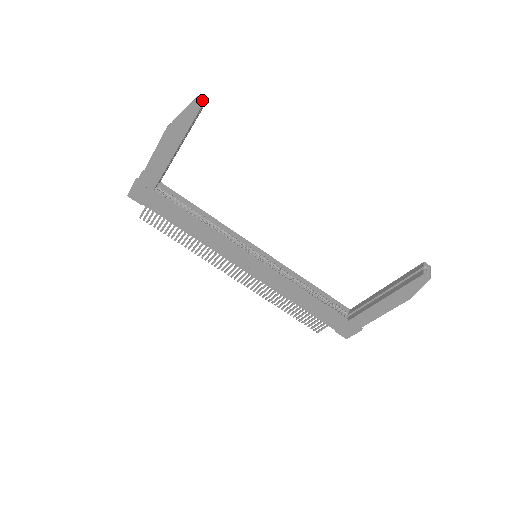
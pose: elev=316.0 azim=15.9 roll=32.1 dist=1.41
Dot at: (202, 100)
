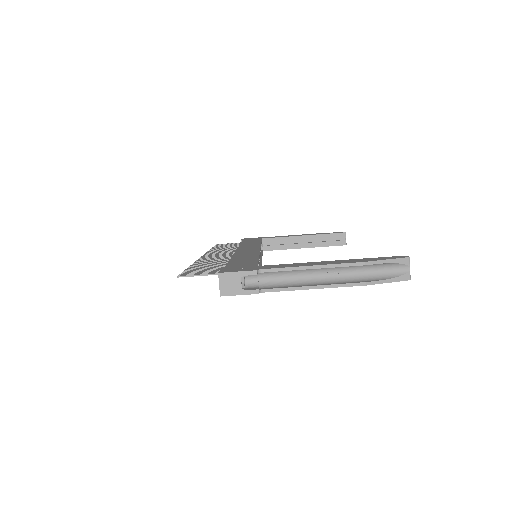
Dot at: (408, 259)
